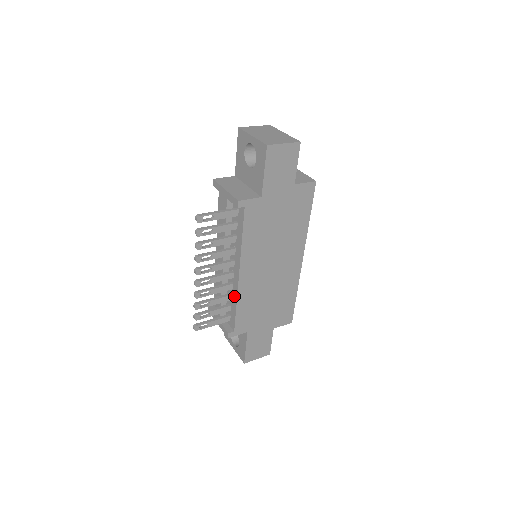
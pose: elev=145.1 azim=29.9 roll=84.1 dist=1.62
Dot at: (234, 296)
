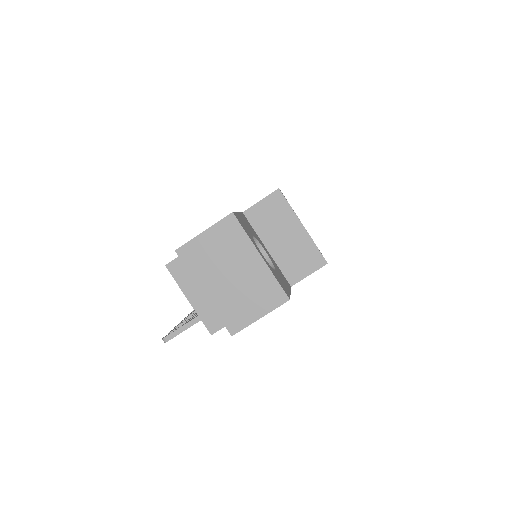
Dot at: occluded
